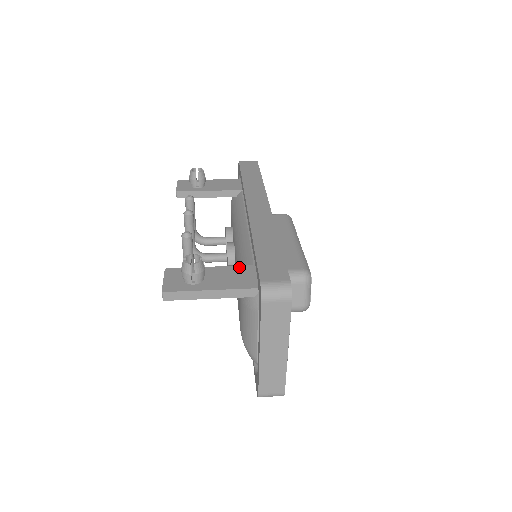
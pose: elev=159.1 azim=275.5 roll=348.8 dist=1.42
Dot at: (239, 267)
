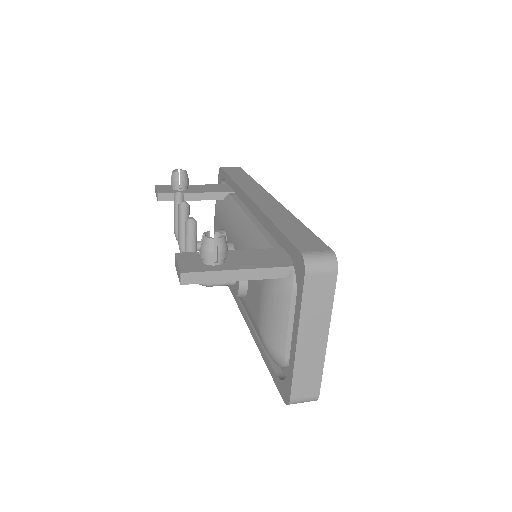
Dot at: (260, 250)
